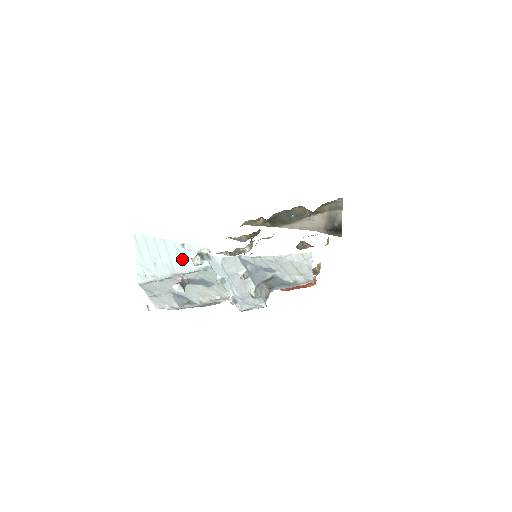
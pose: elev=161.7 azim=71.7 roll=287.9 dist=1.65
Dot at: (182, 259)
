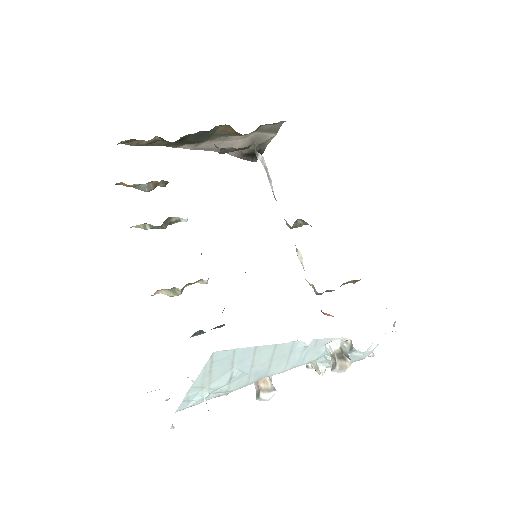
Dot at: (293, 359)
